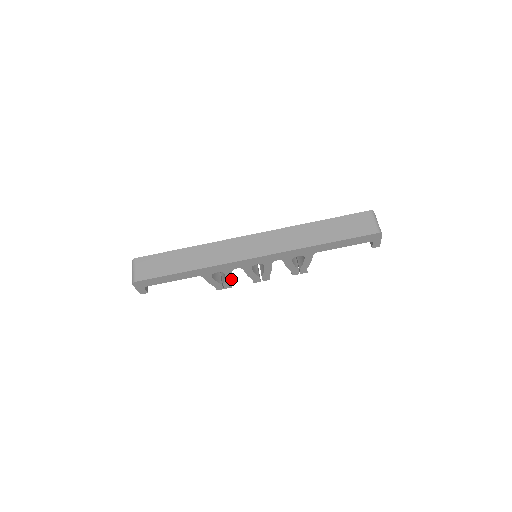
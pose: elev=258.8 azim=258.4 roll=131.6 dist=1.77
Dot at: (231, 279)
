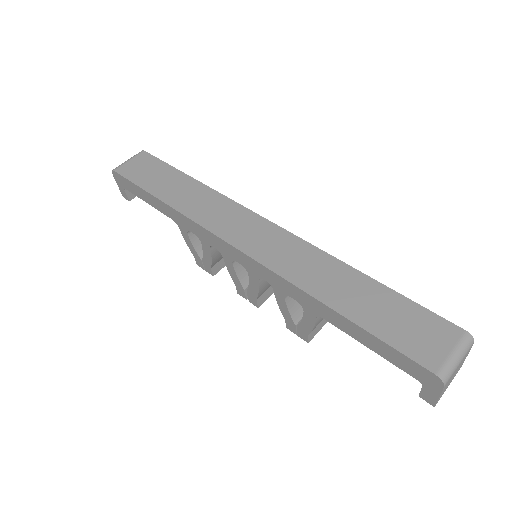
Dot at: (211, 260)
